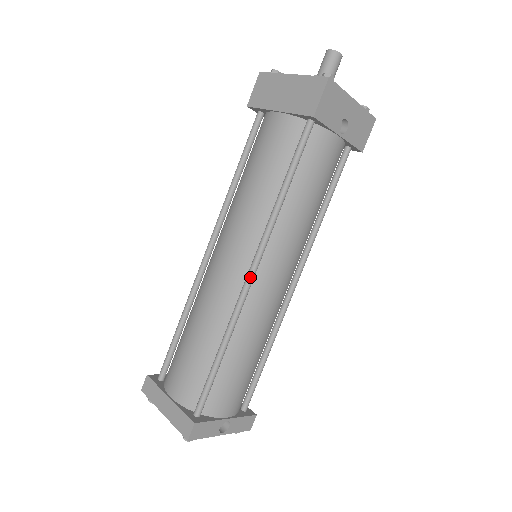
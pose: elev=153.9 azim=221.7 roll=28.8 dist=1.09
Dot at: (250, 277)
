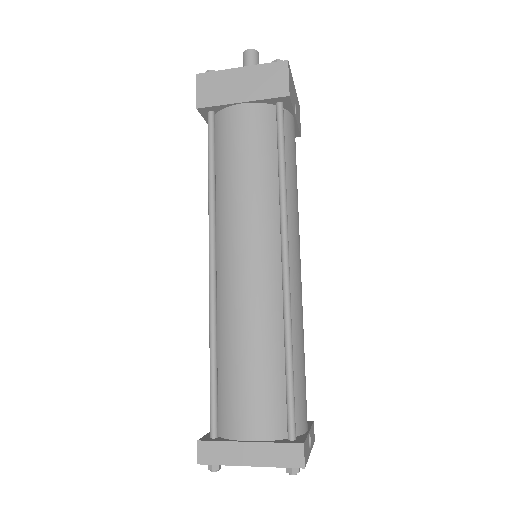
Dot at: (287, 264)
